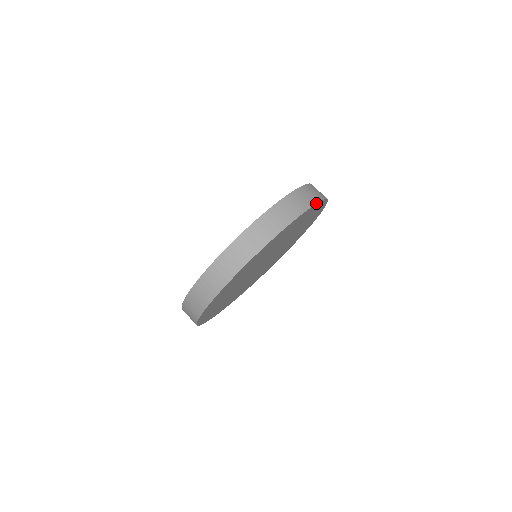
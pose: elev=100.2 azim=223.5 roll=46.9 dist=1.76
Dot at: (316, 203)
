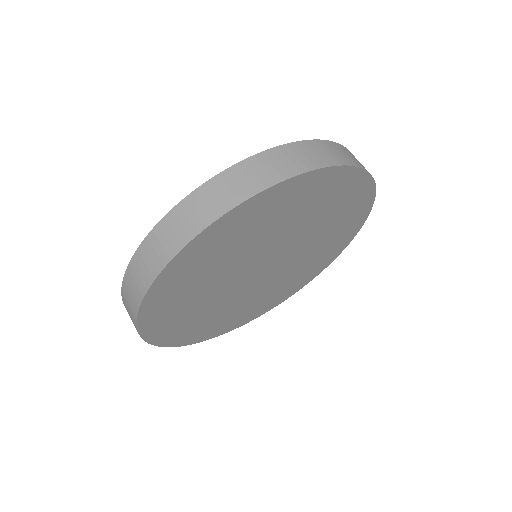
Dot at: (288, 178)
